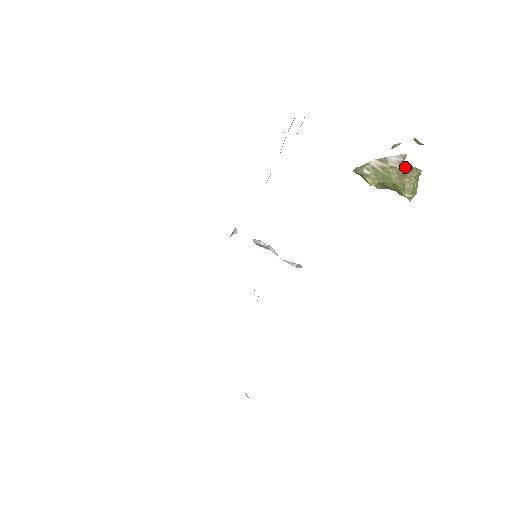
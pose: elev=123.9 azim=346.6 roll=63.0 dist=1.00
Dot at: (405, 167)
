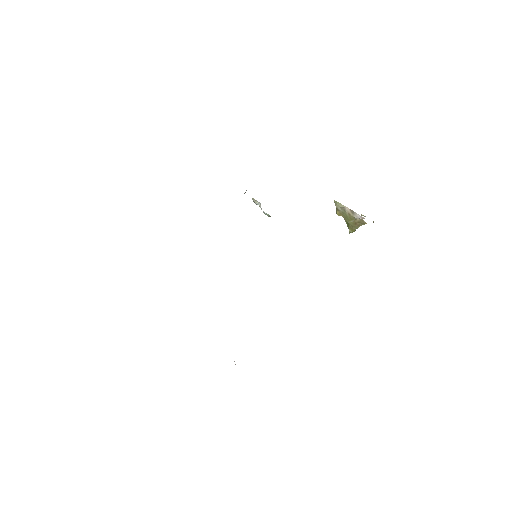
Dot at: (360, 219)
